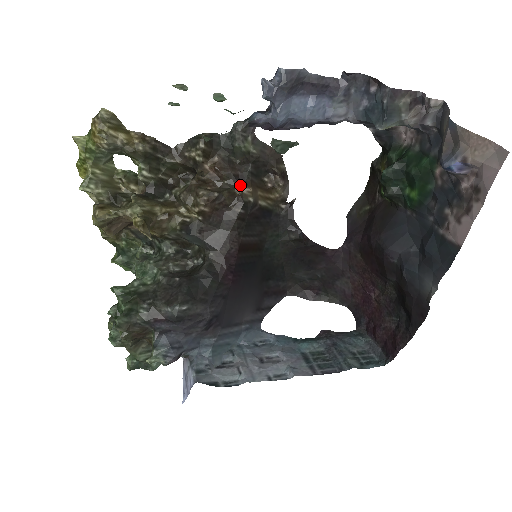
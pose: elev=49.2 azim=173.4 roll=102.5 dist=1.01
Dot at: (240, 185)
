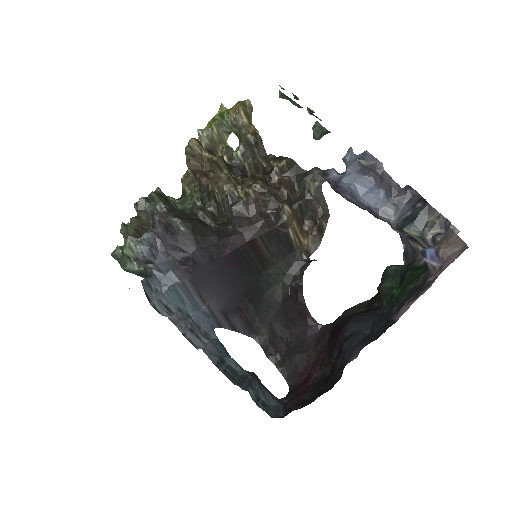
Dot at: (286, 202)
